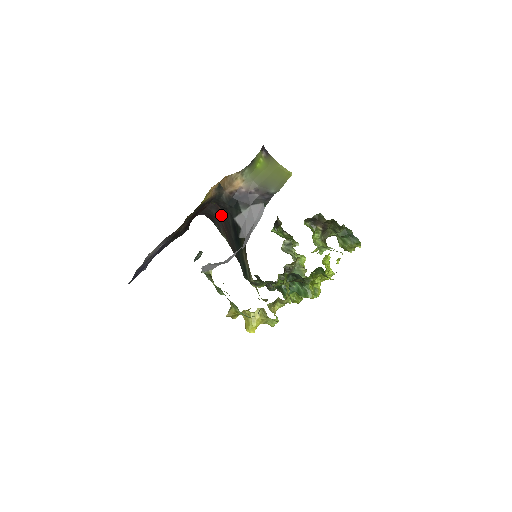
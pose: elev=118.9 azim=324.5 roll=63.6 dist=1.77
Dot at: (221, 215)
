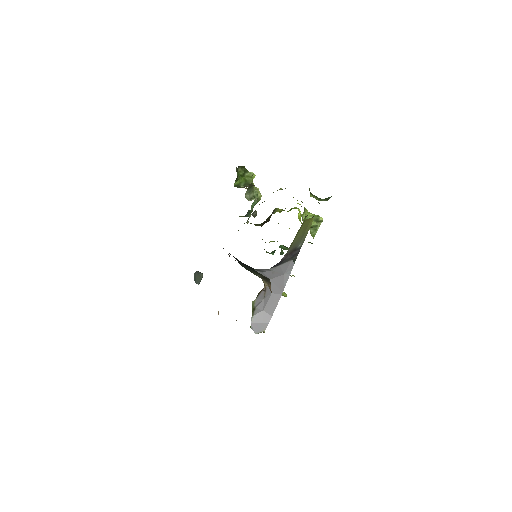
Dot at: occluded
